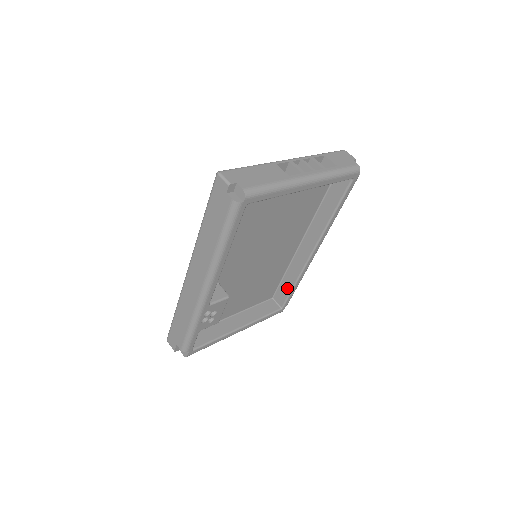
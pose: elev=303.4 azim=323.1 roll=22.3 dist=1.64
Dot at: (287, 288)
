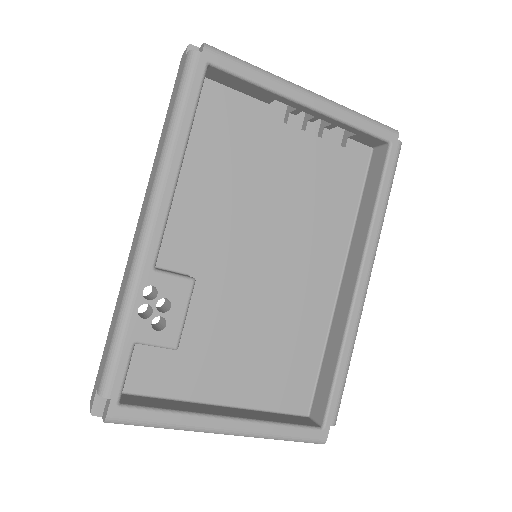
Dot at: (328, 377)
